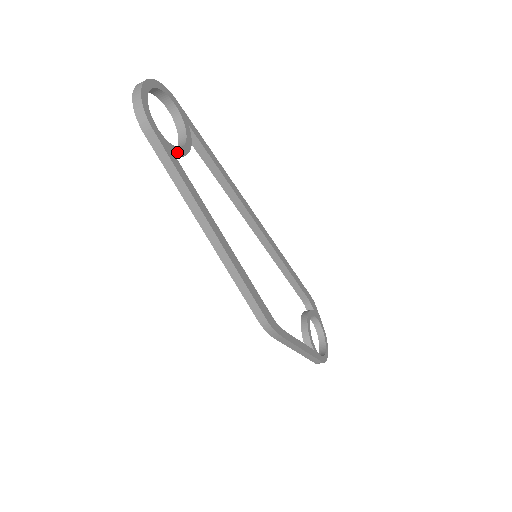
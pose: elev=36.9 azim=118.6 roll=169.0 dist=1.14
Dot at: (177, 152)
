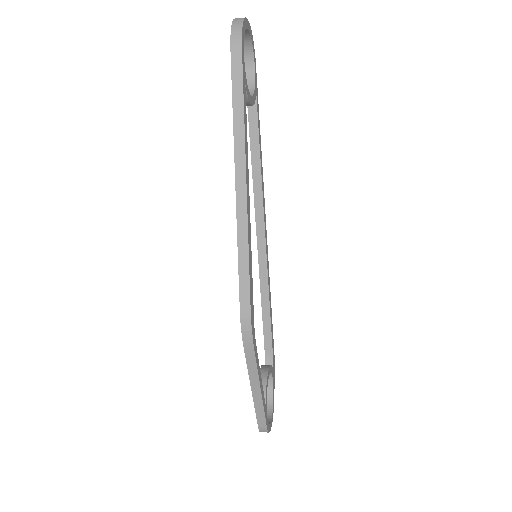
Dot at: (247, 89)
